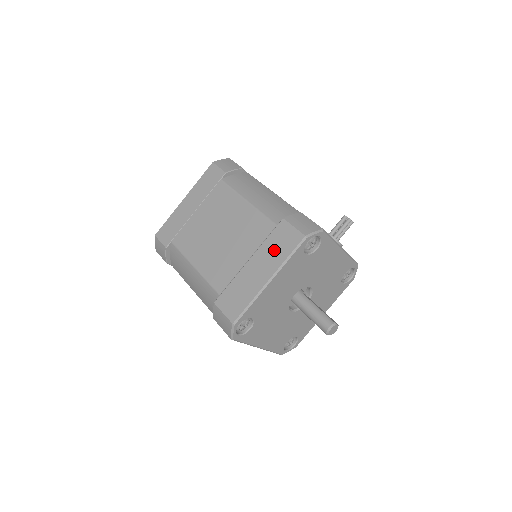
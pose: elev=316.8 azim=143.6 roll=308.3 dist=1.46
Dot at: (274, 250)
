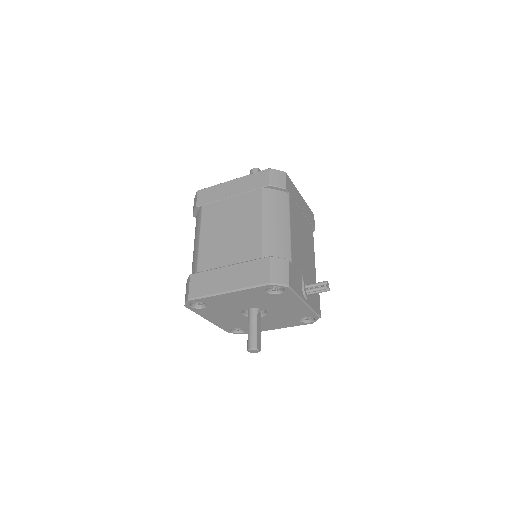
Dot at: (247, 274)
